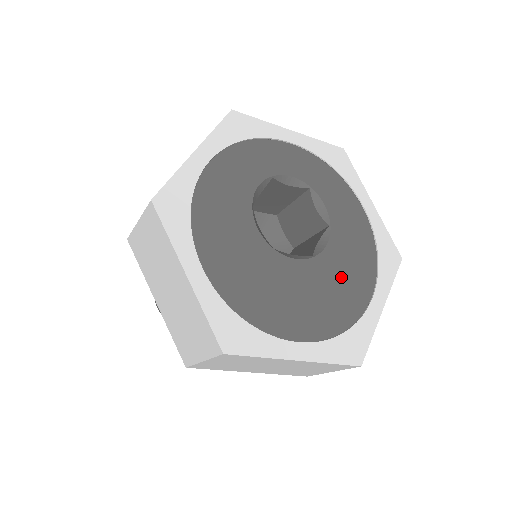
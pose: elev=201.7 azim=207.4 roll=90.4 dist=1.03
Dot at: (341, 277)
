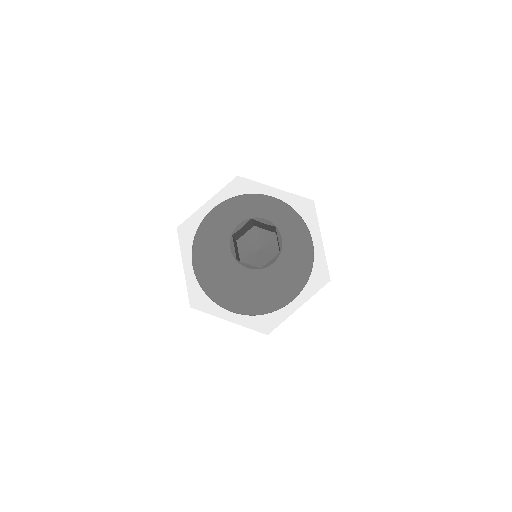
Dot at: (275, 284)
